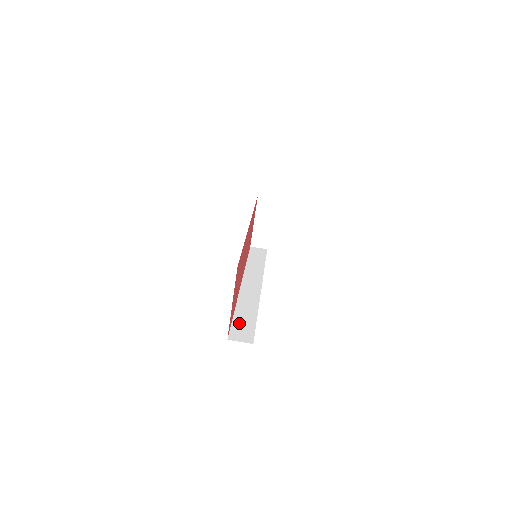
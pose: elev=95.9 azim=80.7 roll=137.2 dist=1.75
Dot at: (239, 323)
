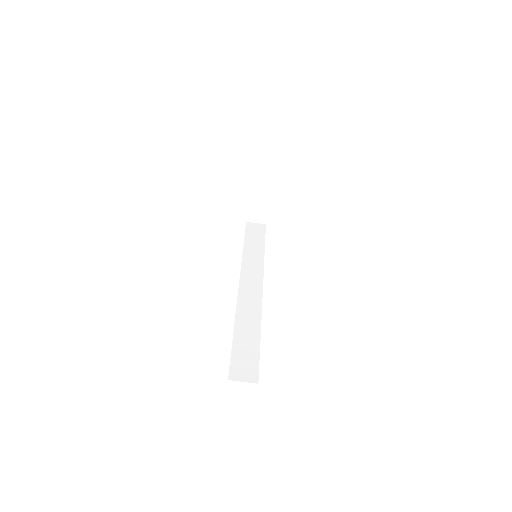
Dot at: (240, 351)
